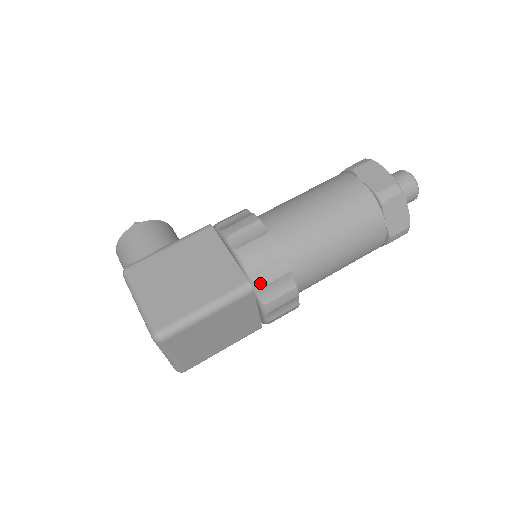
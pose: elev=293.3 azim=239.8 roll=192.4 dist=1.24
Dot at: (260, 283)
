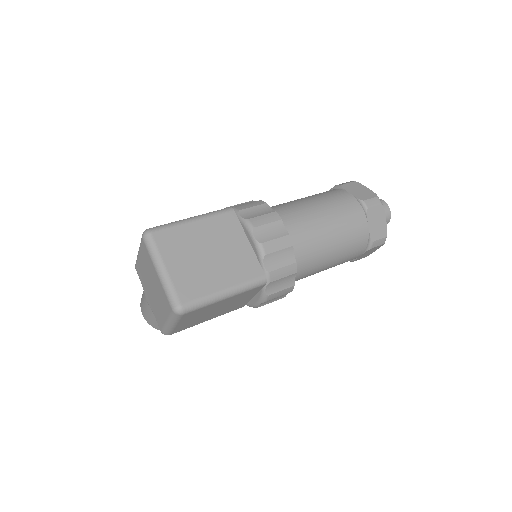
Dot at: (239, 208)
